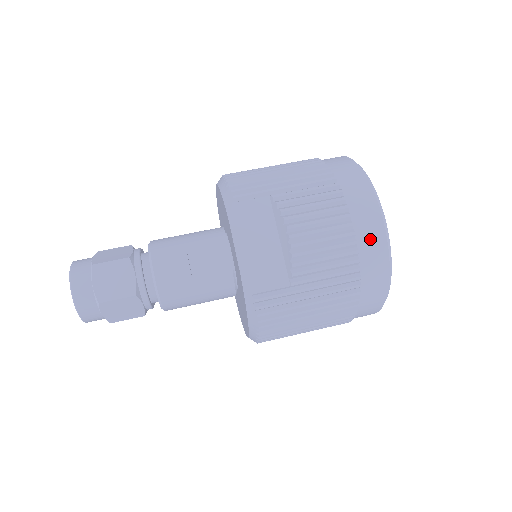
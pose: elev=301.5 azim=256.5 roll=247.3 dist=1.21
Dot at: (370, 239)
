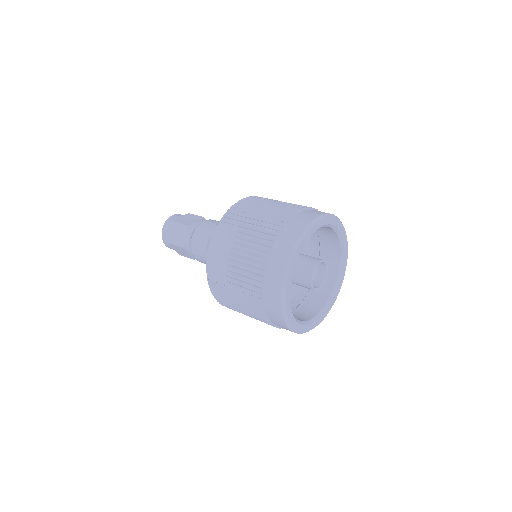
Dot at: (272, 283)
